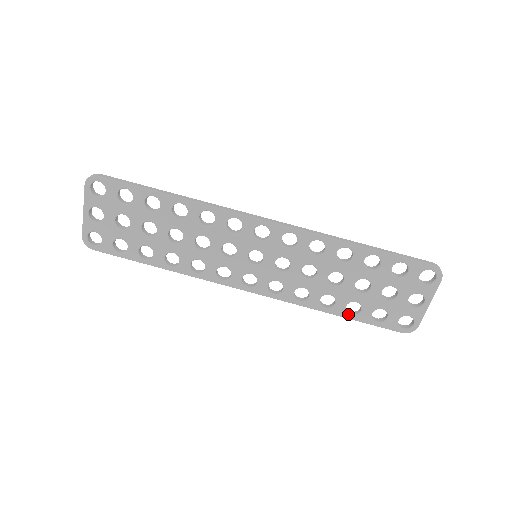
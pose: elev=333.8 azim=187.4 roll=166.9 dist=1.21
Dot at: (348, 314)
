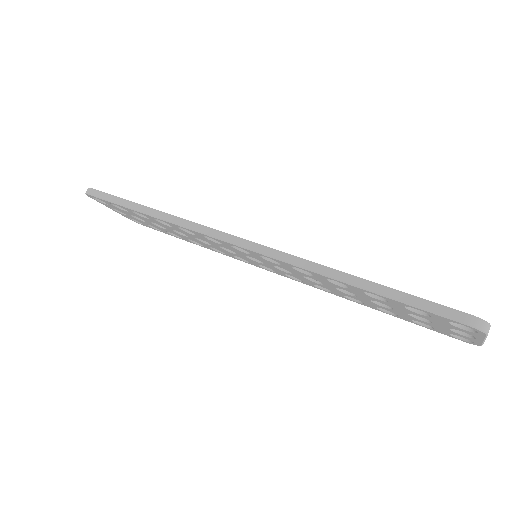
Dot at: (384, 312)
